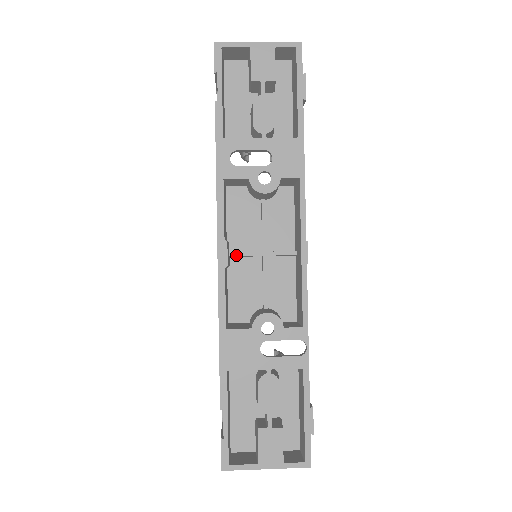
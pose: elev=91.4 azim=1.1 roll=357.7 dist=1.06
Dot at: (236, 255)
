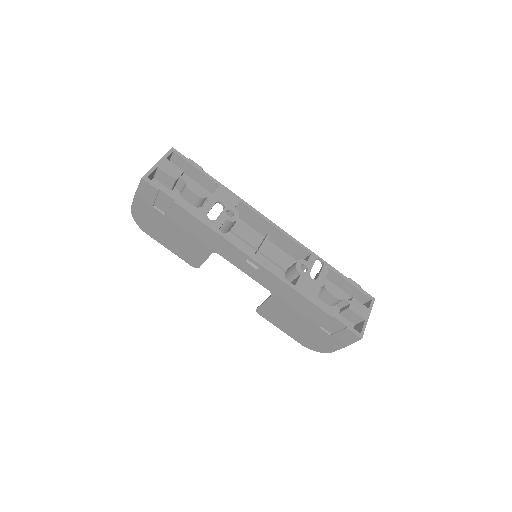
Dot at: occluded
